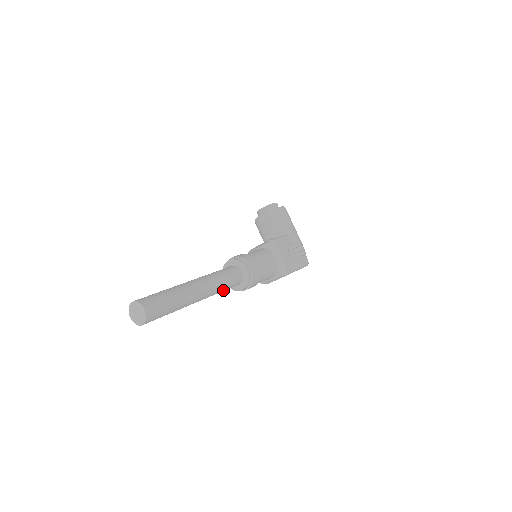
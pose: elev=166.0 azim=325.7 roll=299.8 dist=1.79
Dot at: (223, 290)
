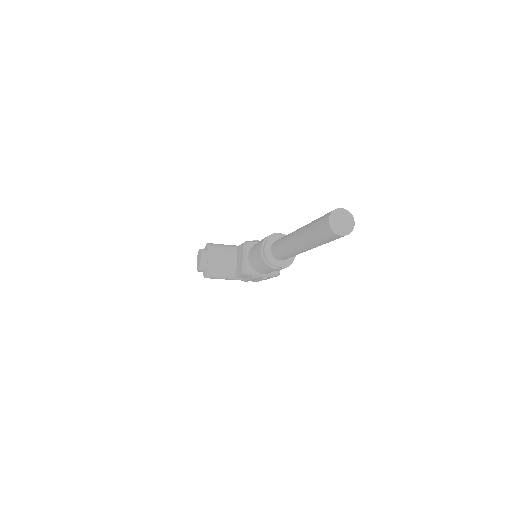
Dot at: occluded
